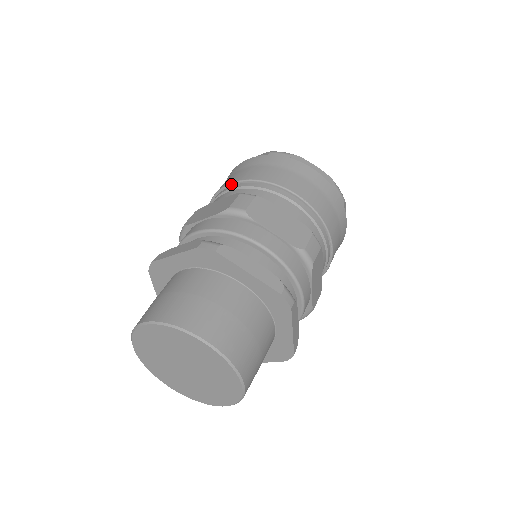
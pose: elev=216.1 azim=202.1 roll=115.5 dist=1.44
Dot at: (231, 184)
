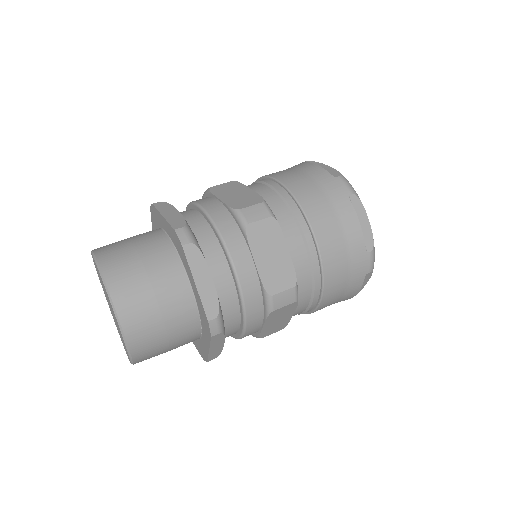
Dot at: (277, 181)
